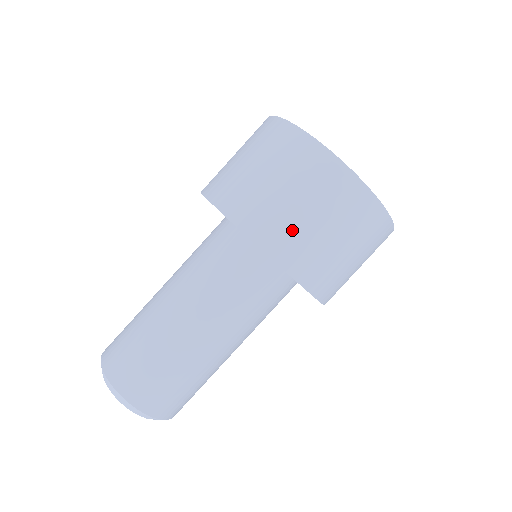
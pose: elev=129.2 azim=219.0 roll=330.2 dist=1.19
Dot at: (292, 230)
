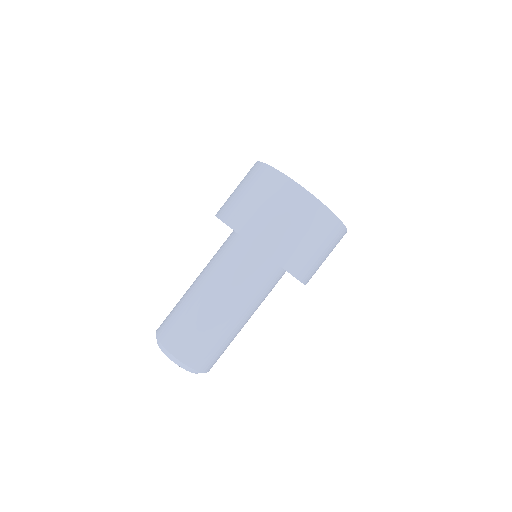
Dot at: (247, 213)
